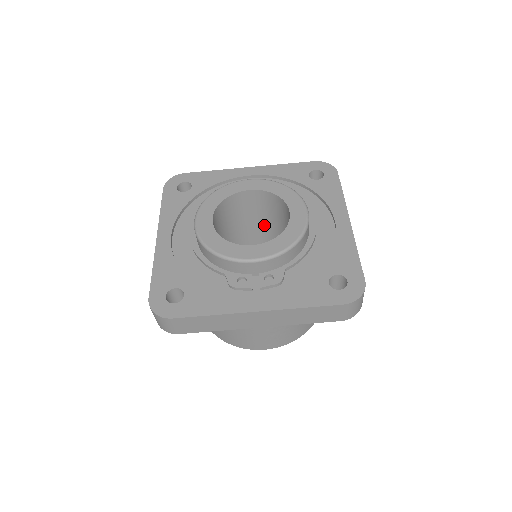
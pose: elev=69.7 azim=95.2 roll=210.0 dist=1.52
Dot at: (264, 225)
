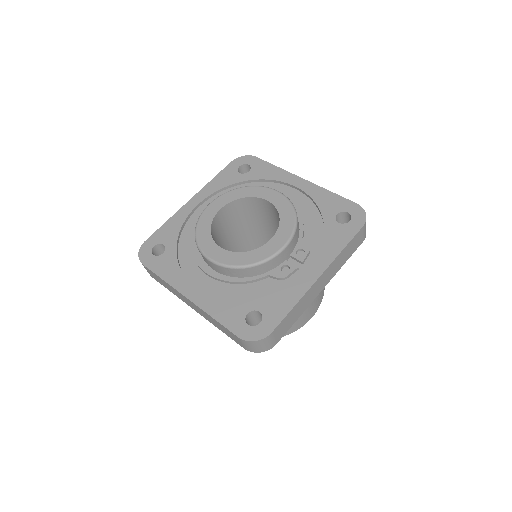
Dot at: (239, 232)
